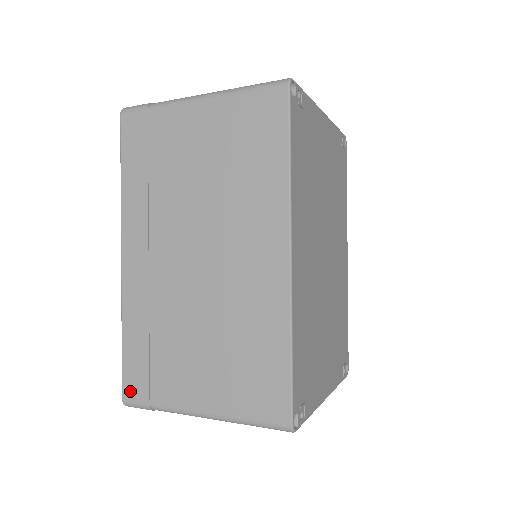
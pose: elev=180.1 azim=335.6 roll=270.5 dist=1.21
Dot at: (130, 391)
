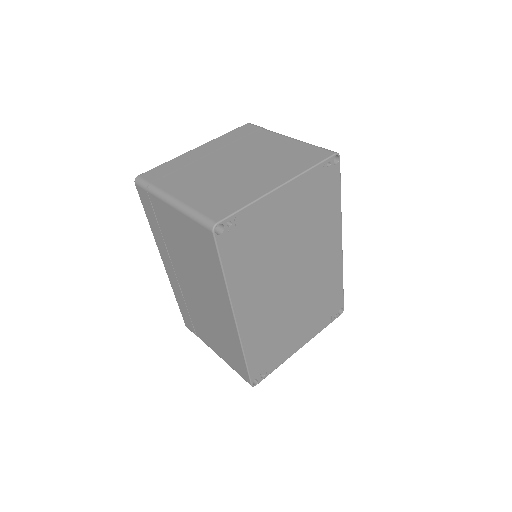
Dot at: (187, 325)
